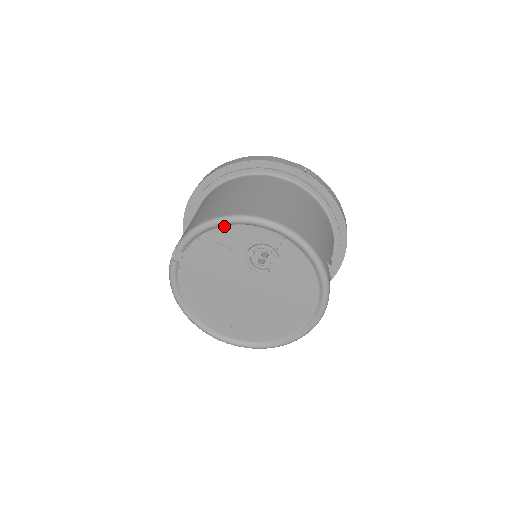
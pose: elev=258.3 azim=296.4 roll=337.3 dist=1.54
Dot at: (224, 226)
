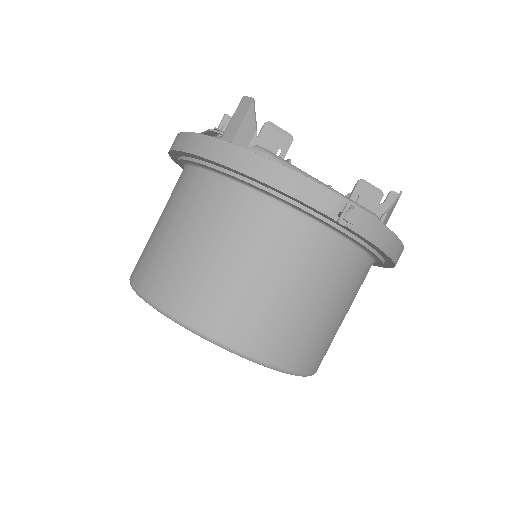
Dot at: occluded
